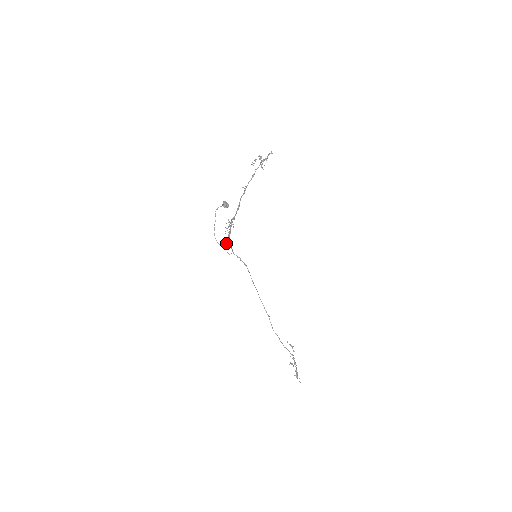
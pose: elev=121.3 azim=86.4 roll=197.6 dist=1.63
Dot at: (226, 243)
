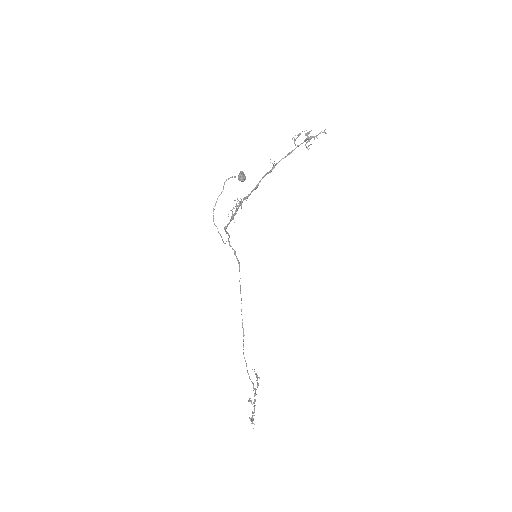
Dot at: occluded
